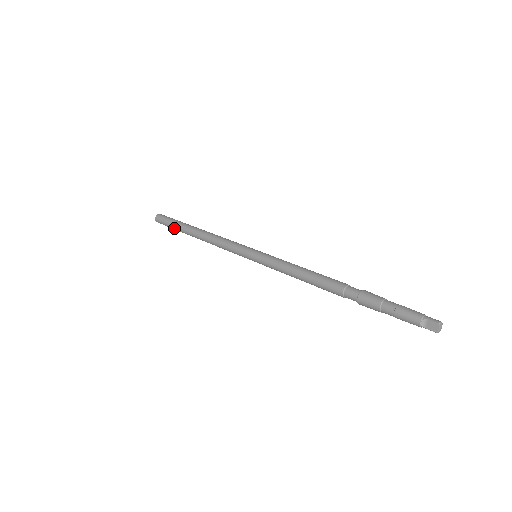
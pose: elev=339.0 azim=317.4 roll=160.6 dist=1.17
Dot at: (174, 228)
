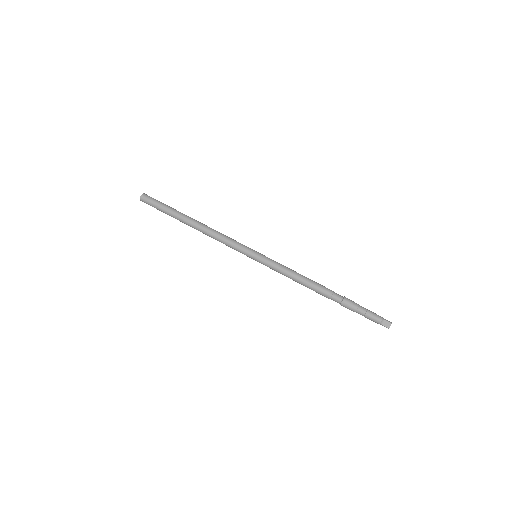
Dot at: (165, 212)
